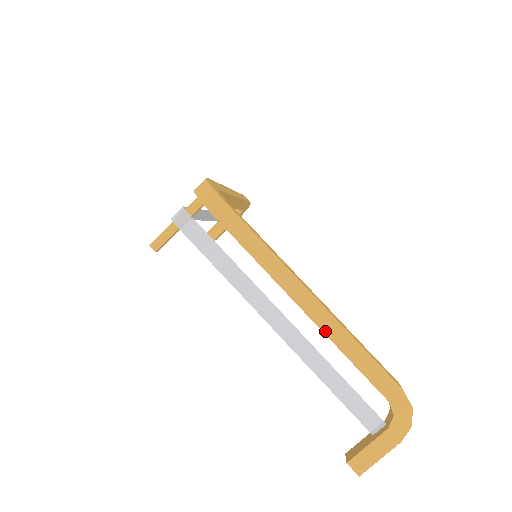
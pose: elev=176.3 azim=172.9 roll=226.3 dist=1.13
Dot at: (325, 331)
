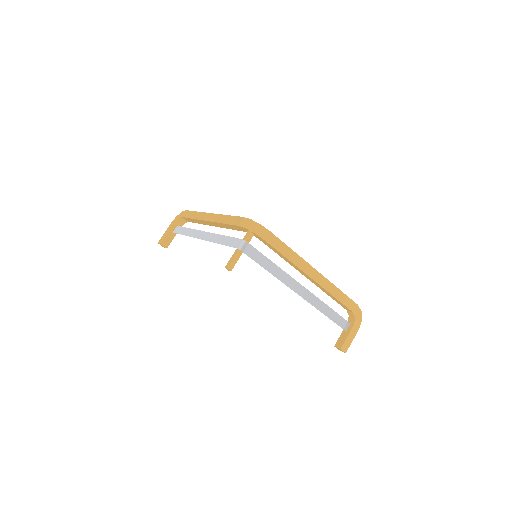
Dot at: (324, 288)
